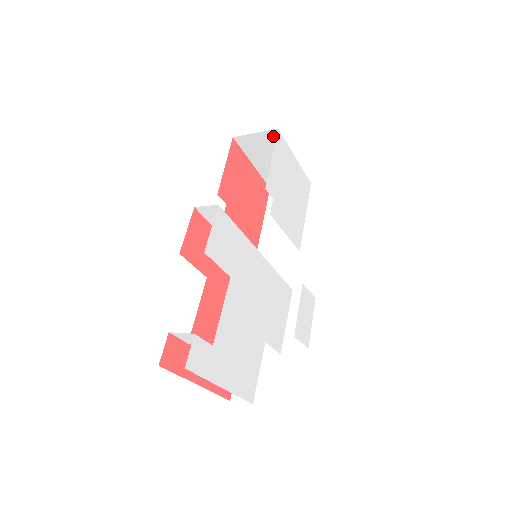
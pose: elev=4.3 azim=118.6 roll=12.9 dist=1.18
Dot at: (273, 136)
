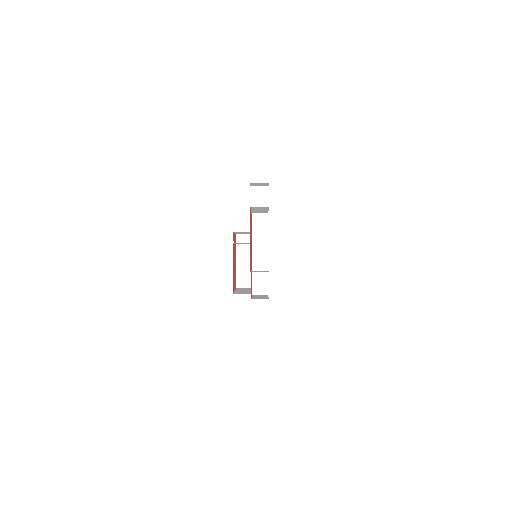
Dot at: occluded
